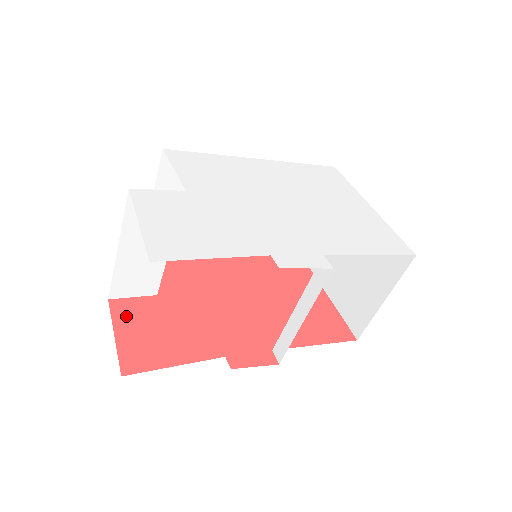
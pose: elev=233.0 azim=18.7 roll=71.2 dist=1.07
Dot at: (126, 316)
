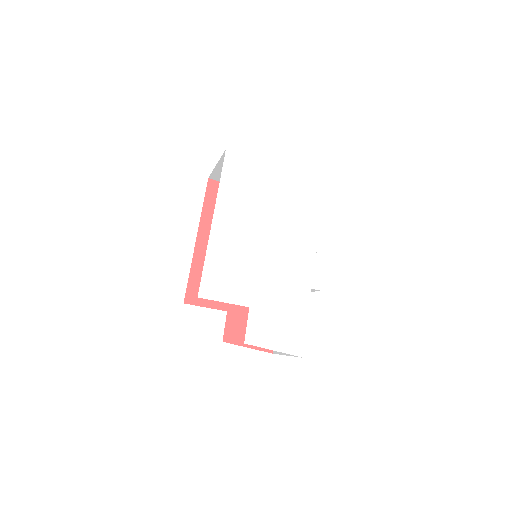
Dot at: (238, 337)
